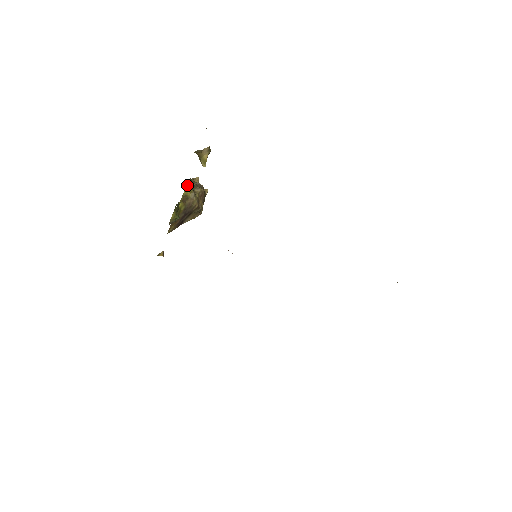
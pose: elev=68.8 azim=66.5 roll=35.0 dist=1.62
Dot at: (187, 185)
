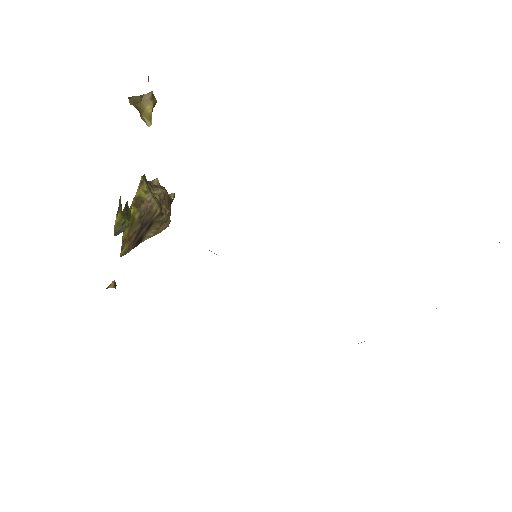
Dot at: (139, 183)
